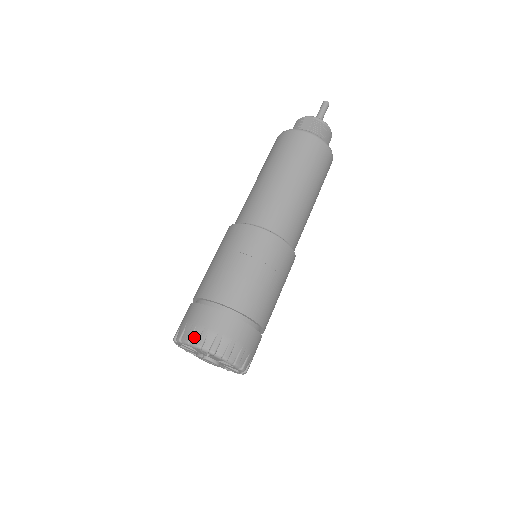
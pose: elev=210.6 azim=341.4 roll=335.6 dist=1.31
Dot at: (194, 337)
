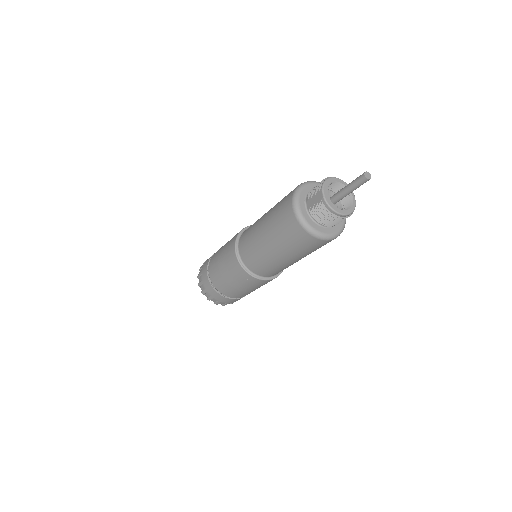
Dot at: (199, 279)
